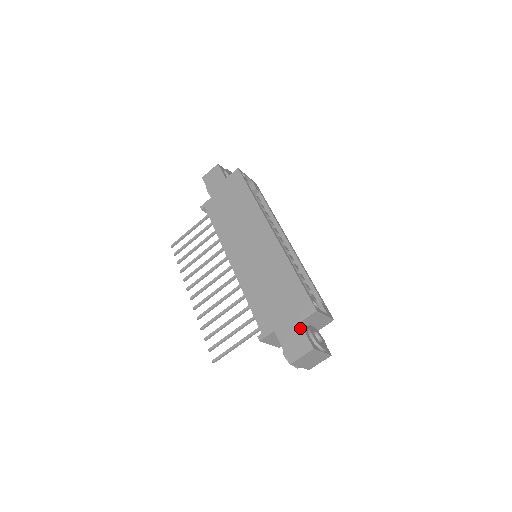
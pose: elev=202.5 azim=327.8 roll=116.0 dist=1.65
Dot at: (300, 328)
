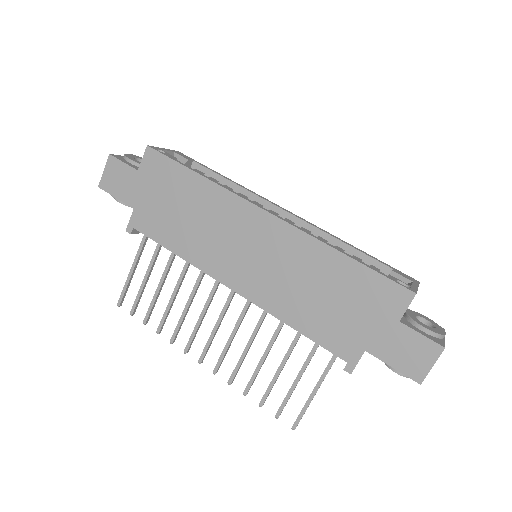
Dot at: (405, 329)
